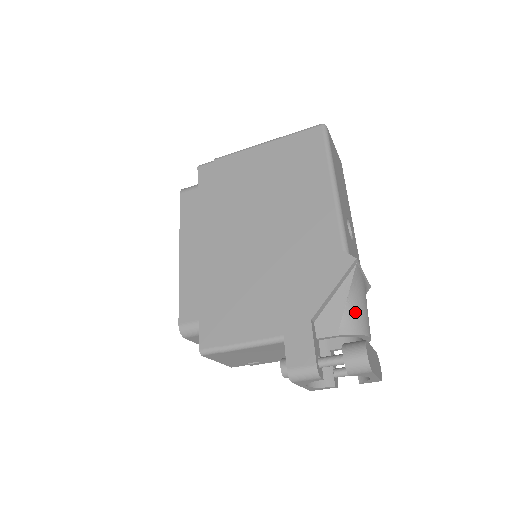
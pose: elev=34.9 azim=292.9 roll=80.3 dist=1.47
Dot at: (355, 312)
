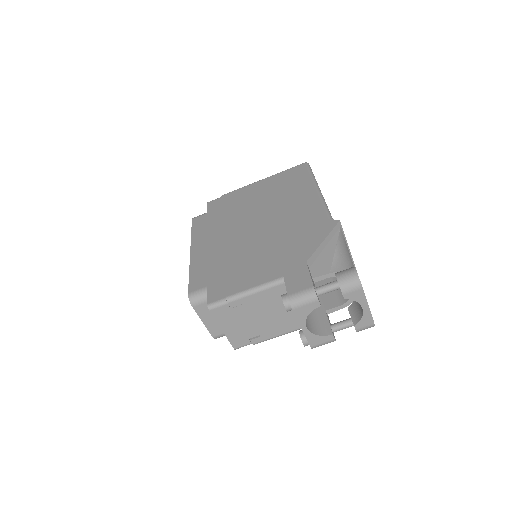
Dot at: (343, 259)
